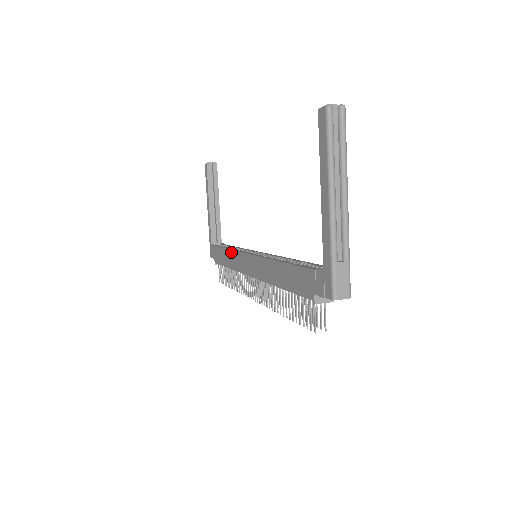
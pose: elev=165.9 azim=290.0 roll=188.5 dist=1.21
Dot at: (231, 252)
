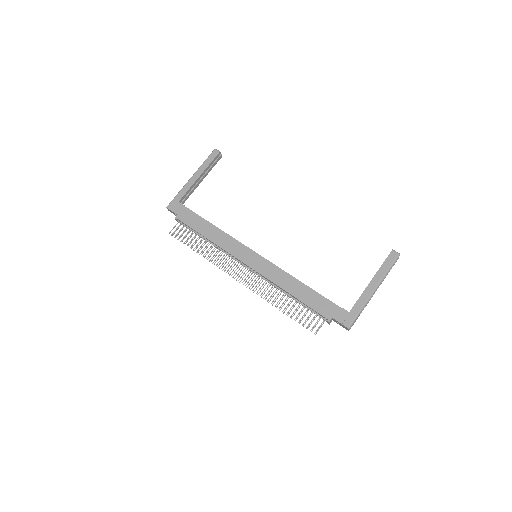
Dot at: (223, 233)
